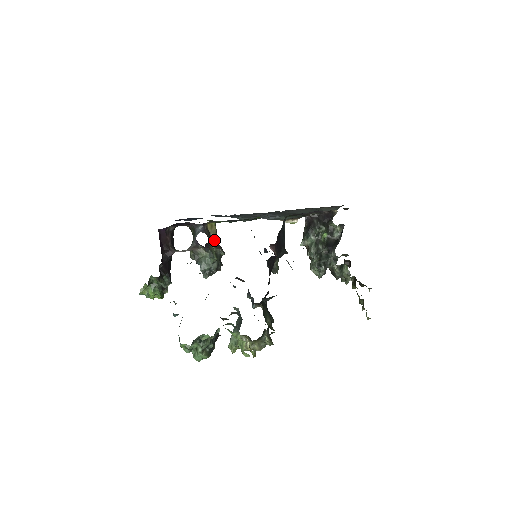
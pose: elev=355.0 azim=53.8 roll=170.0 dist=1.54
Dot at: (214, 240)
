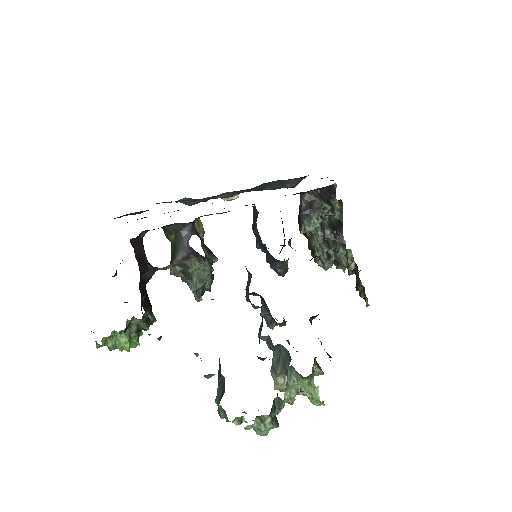
Dot at: (203, 243)
